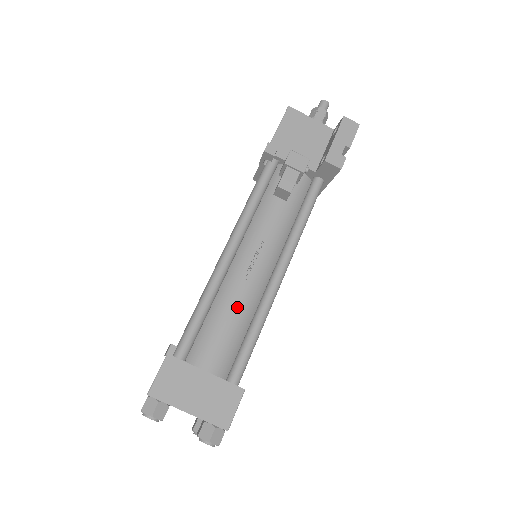
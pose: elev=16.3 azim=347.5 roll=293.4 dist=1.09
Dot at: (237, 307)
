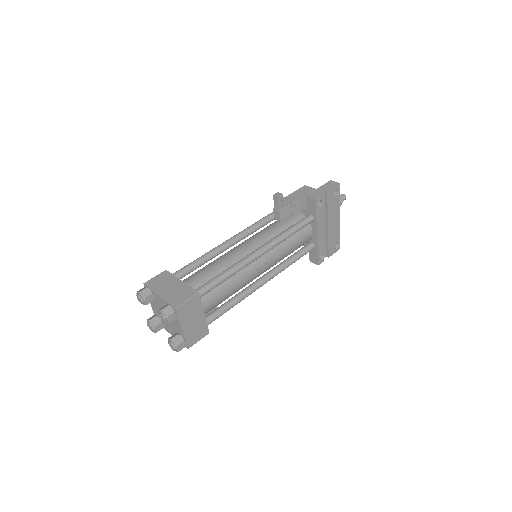
Dot at: (221, 263)
